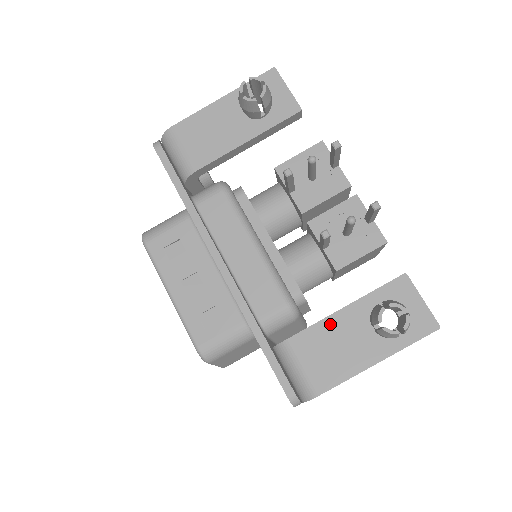
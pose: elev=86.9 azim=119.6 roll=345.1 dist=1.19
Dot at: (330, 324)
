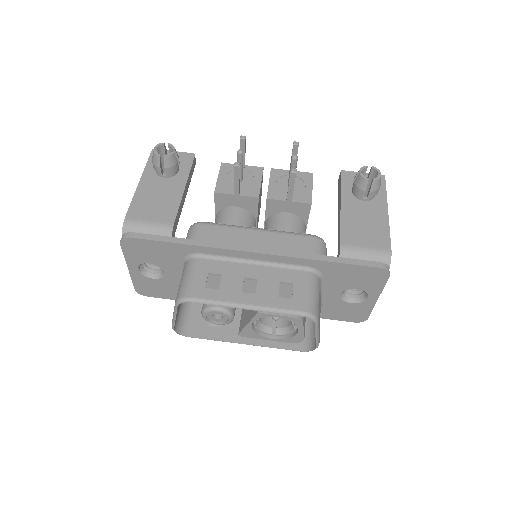
Dot at: (347, 219)
